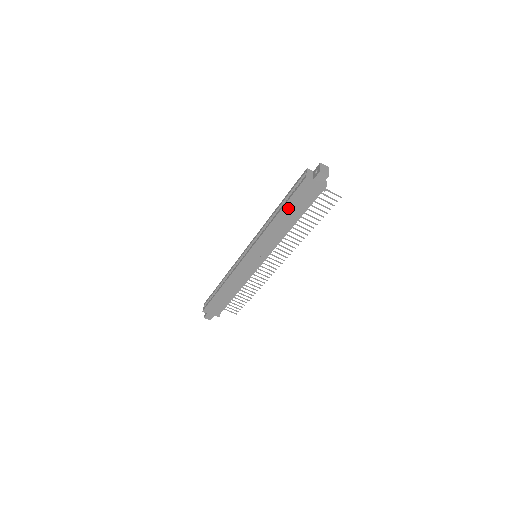
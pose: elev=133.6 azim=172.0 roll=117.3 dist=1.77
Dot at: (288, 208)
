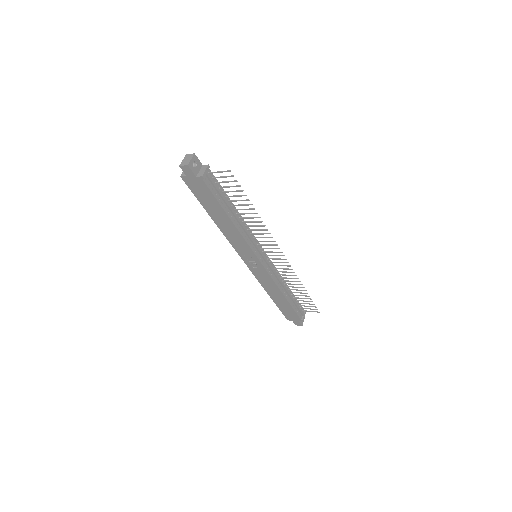
Dot at: (208, 207)
